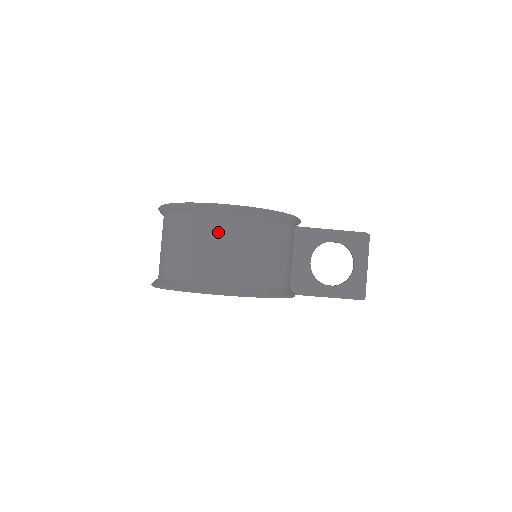
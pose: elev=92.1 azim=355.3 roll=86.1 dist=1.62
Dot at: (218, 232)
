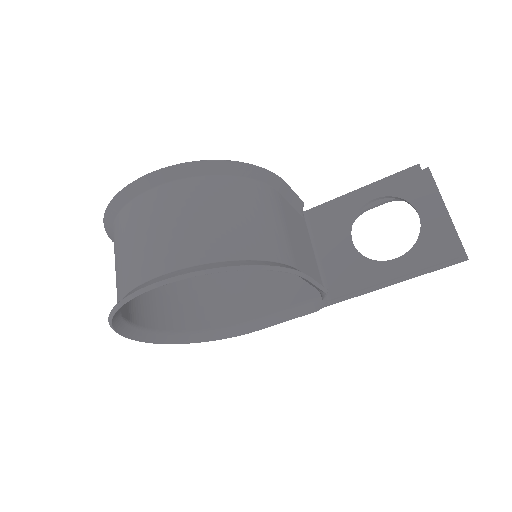
Dot at: (138, 218)
